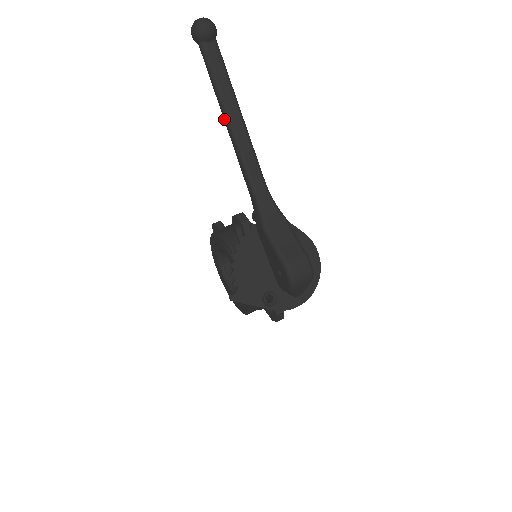
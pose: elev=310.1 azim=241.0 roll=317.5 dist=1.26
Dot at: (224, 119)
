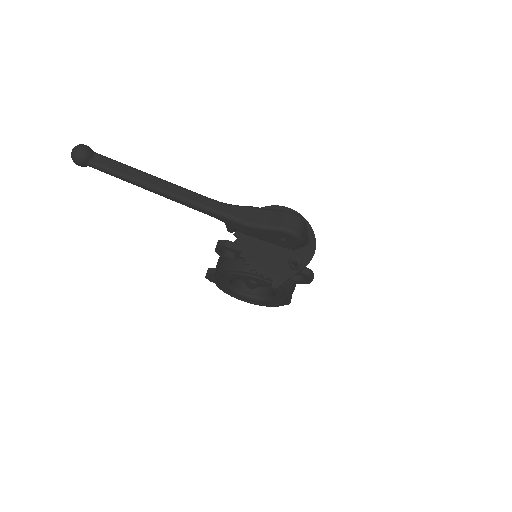
Dot at: (150, 191)
